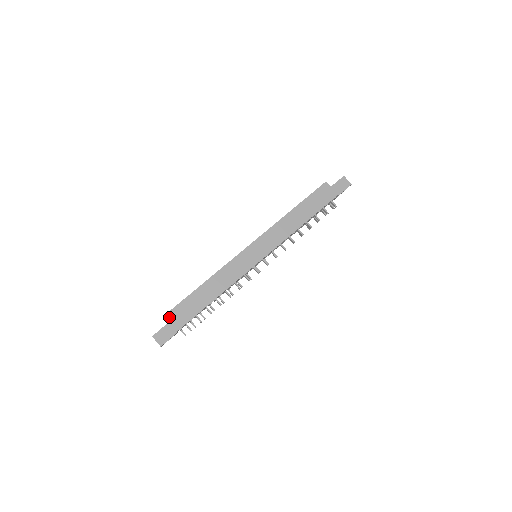
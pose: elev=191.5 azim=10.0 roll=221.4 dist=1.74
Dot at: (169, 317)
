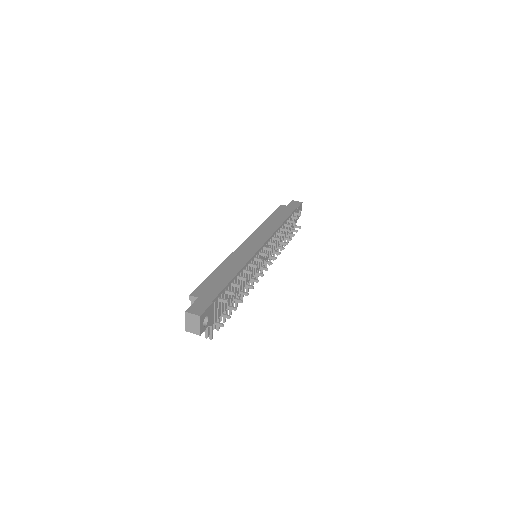
Dot at: (196, 295)
